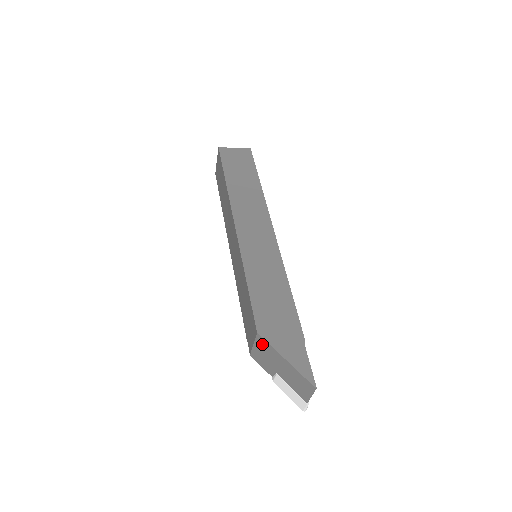
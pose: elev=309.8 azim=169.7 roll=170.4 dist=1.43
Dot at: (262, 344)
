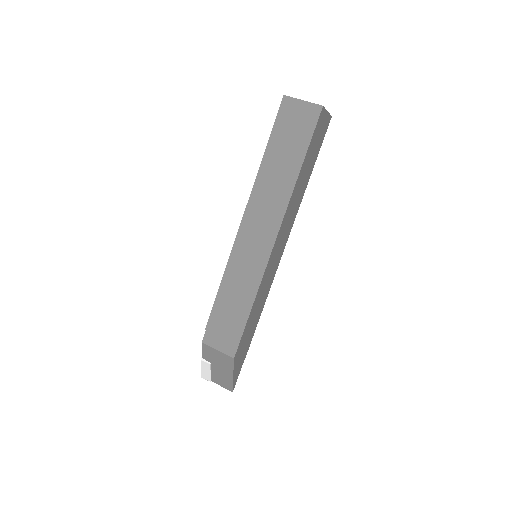
Dot at: (227, 360)
